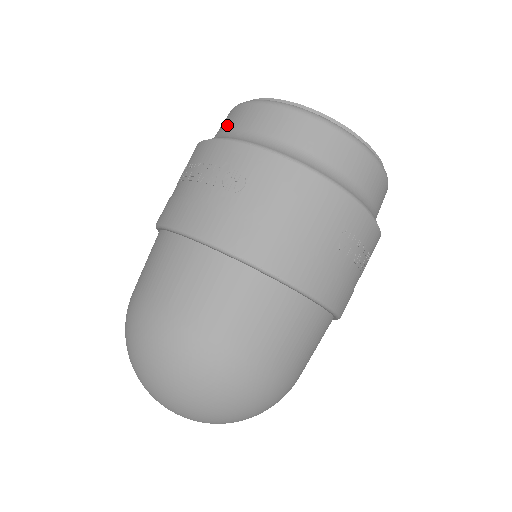
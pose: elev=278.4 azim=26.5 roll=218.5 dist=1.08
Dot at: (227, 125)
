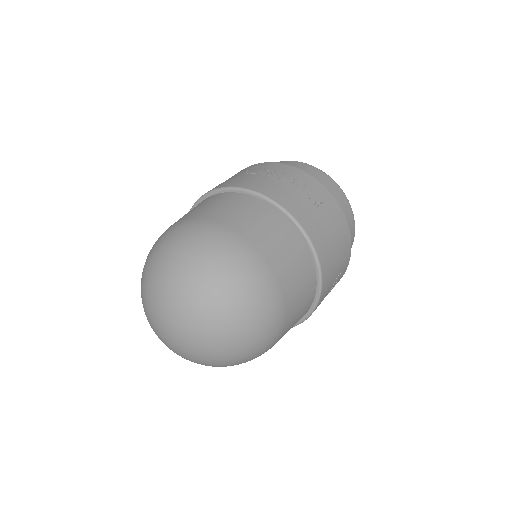
Dot at: occluded
